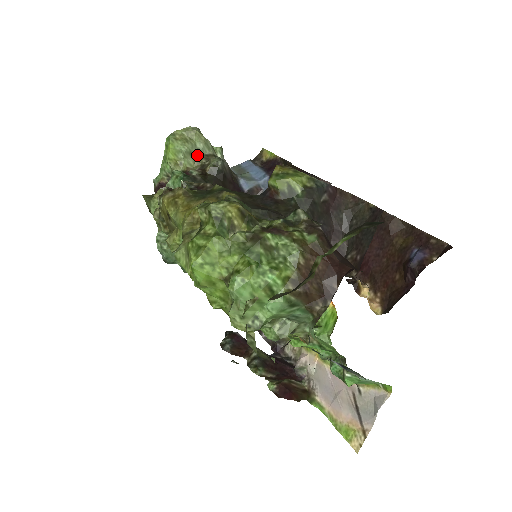
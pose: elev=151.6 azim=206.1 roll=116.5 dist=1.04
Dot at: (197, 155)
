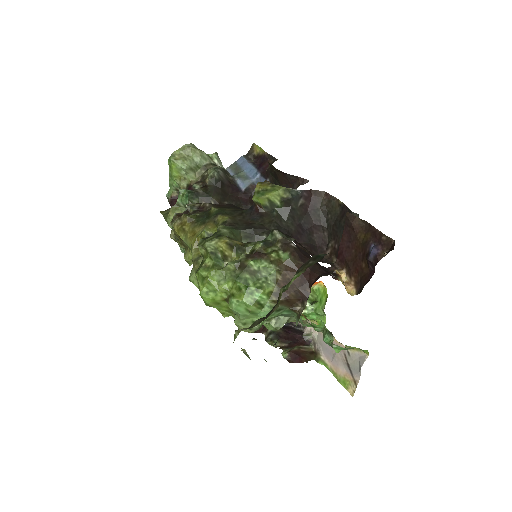
Dot at: (196, 168)
